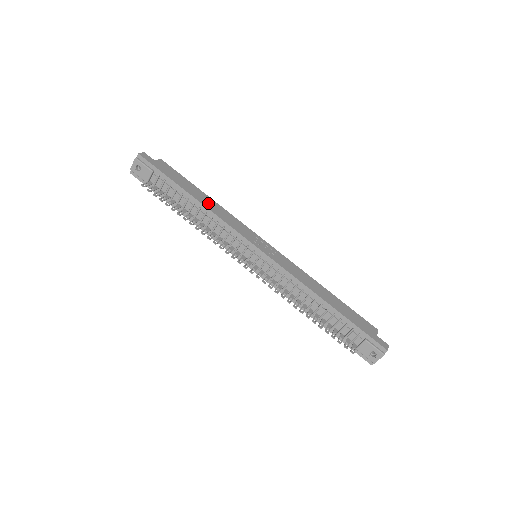
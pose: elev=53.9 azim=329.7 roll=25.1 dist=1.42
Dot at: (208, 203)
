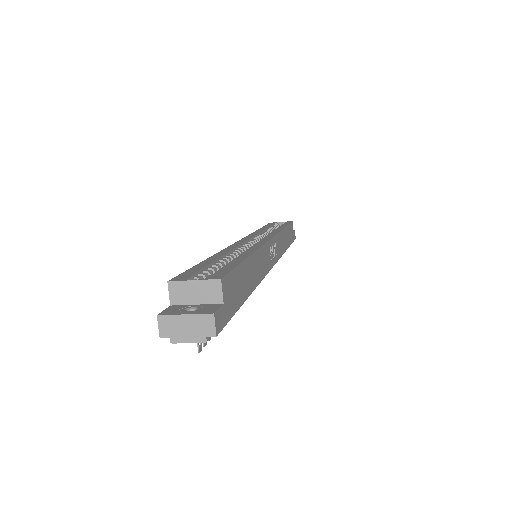
Dot at: (255, 273)
